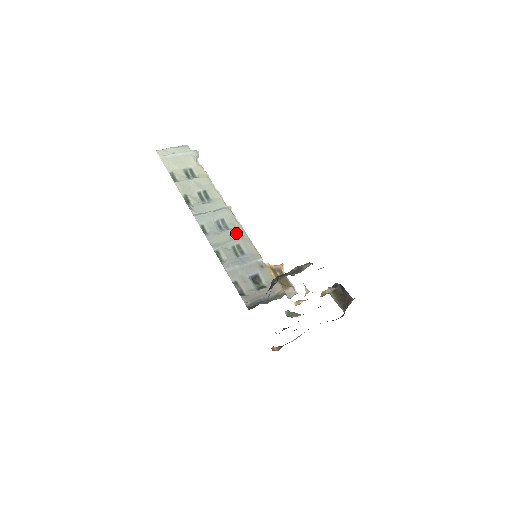
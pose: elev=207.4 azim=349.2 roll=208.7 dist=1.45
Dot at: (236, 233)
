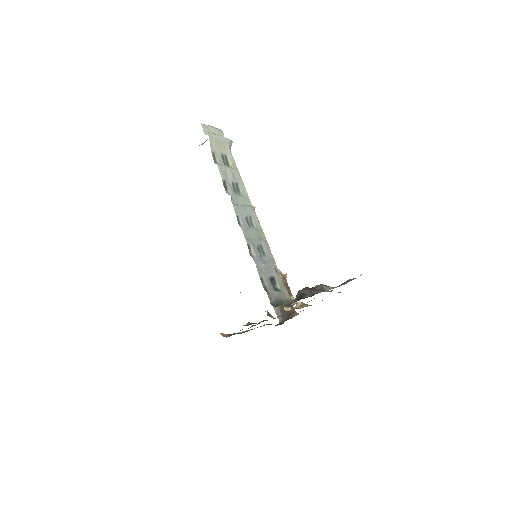
Dot at: (260, 234)
